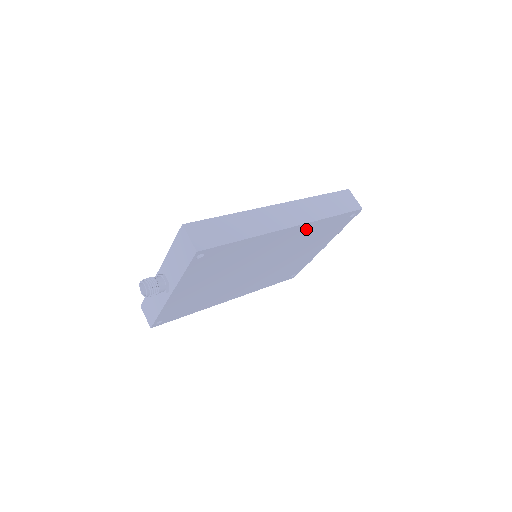
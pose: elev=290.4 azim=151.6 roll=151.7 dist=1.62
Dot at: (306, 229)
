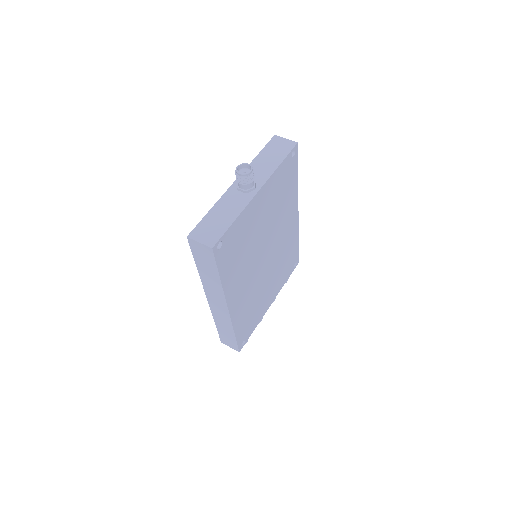
Dot at: (293, 235)
